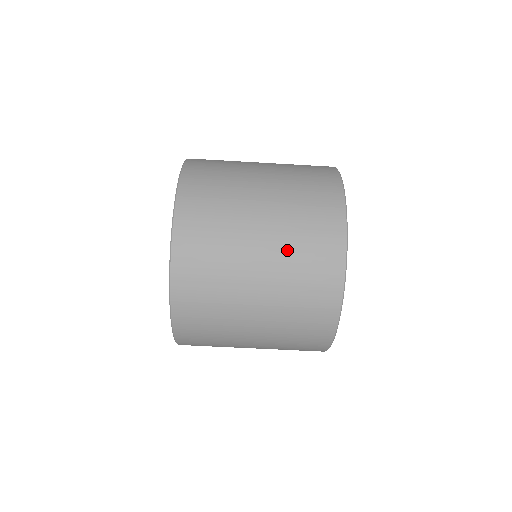
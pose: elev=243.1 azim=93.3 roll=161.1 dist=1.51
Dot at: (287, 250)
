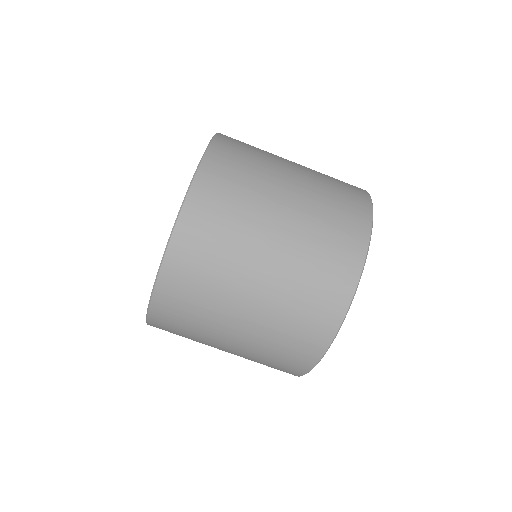
Dot at: (266, 336)
